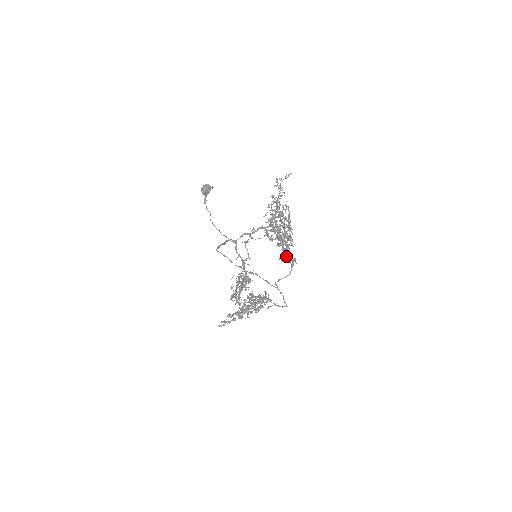
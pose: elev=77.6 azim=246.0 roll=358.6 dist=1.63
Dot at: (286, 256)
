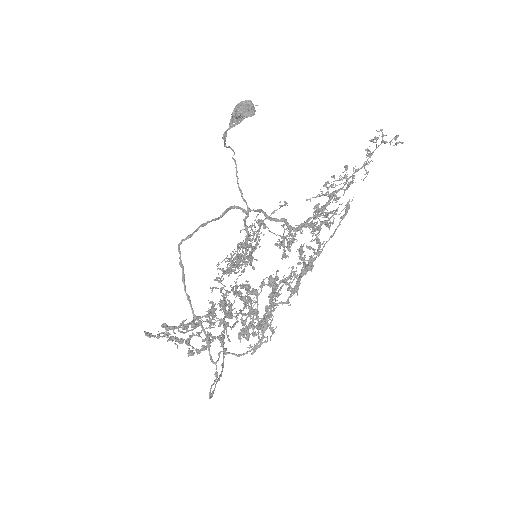
Dot at: occluded
